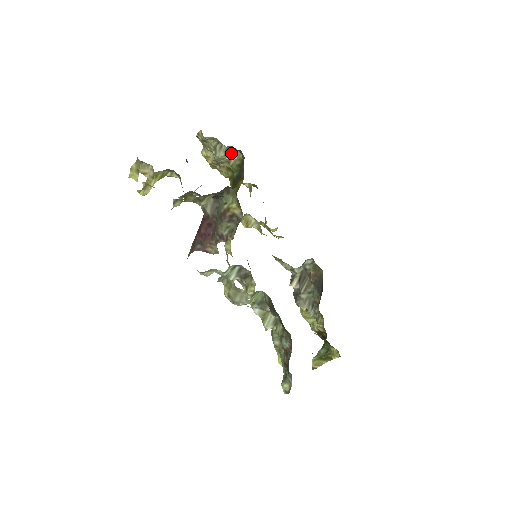
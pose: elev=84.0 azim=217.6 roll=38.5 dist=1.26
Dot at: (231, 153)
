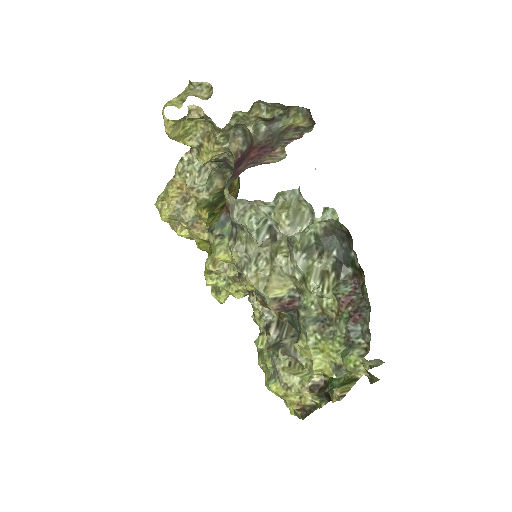
Dot at: (210, 183)
